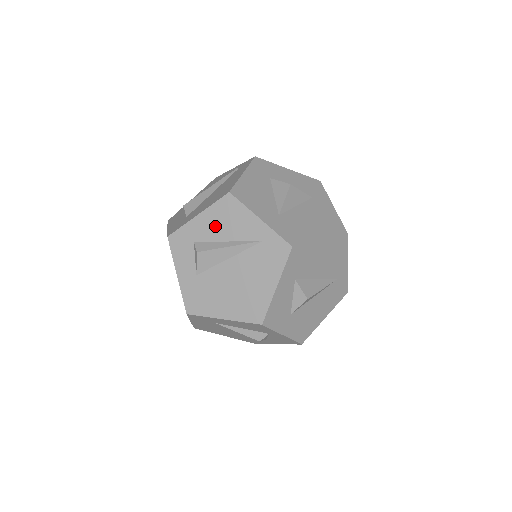
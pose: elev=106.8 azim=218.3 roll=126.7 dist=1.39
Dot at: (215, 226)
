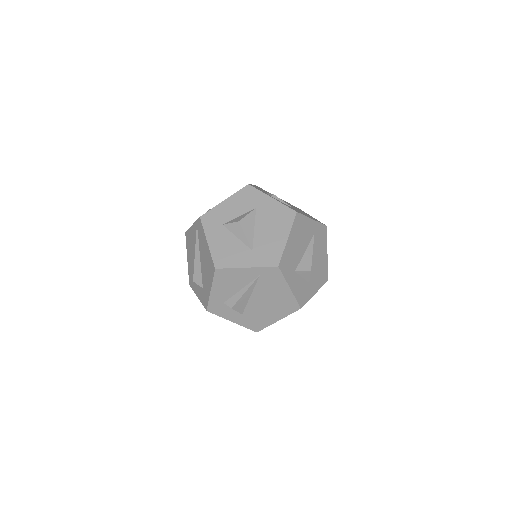
Dot at: (226, 288)
